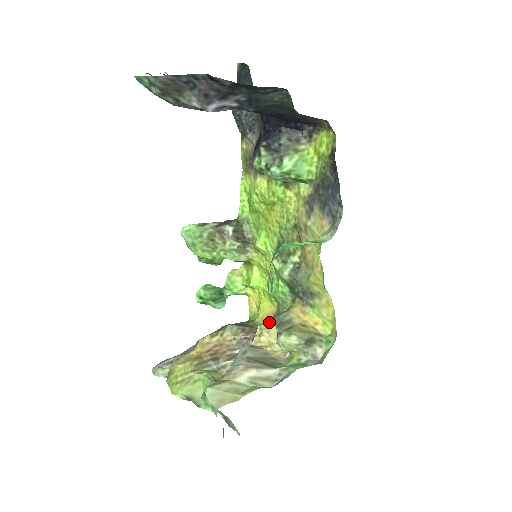
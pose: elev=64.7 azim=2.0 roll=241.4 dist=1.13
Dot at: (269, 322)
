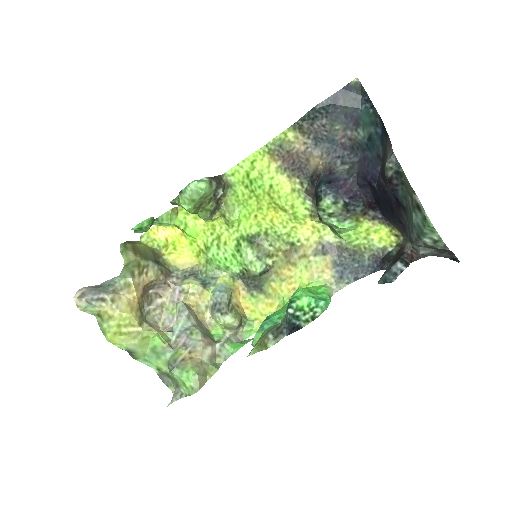
Dot at: (199, 282)
